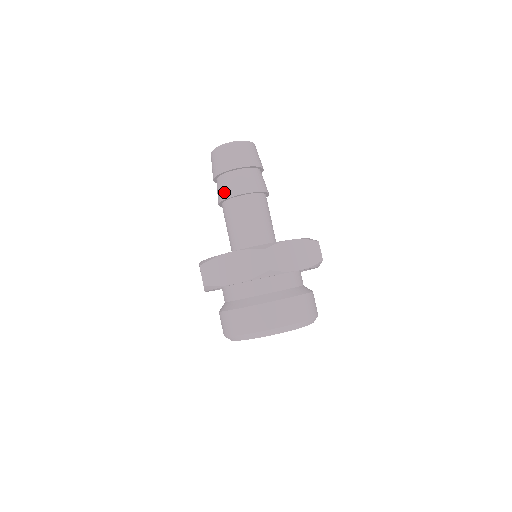
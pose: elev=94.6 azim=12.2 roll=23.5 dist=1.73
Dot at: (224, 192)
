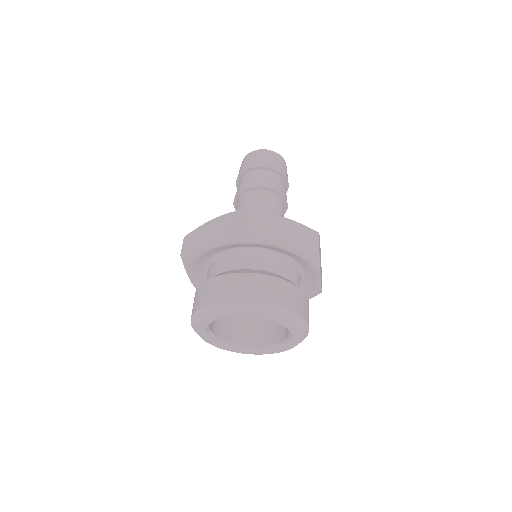
Dot at: (238, 189)
